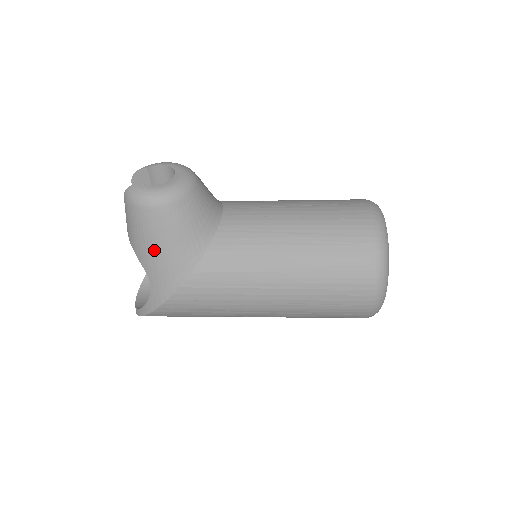
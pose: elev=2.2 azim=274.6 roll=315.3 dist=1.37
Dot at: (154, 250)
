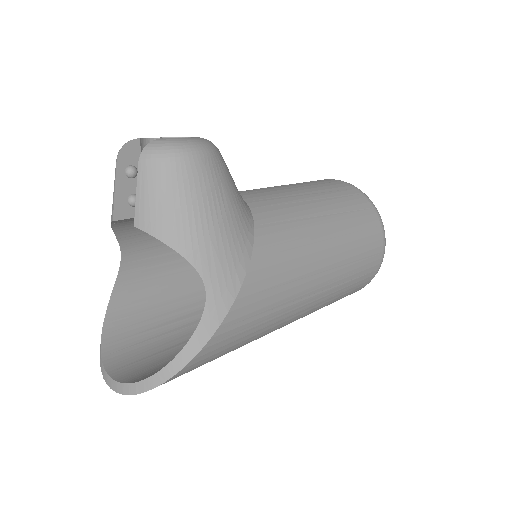
Dot at: (209, 223)
